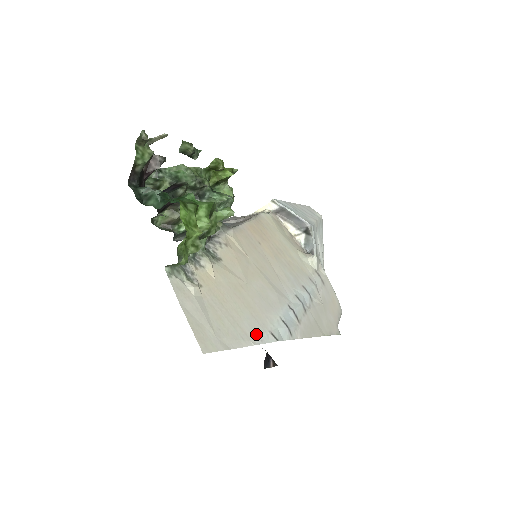
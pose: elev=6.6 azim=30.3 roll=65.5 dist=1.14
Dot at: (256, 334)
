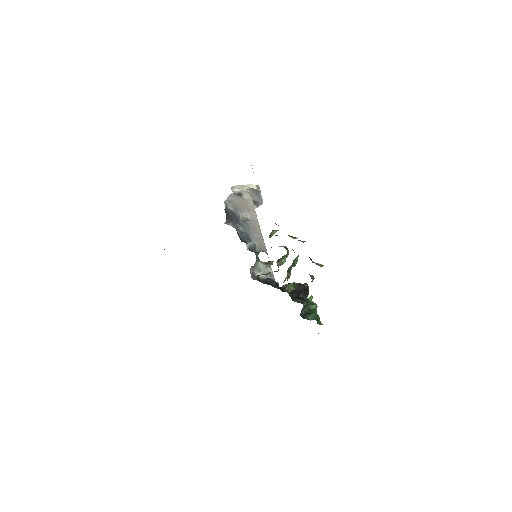
Dot at: occluded
